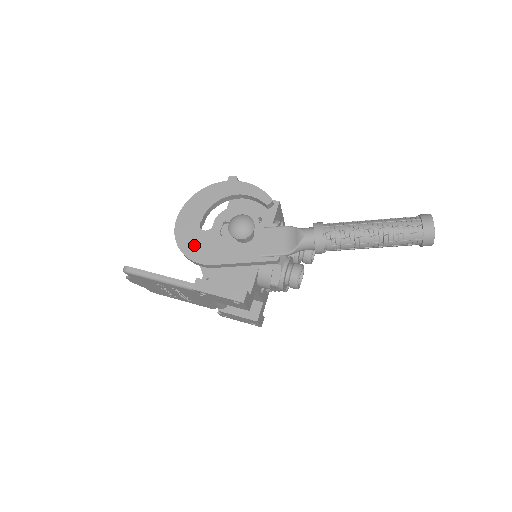
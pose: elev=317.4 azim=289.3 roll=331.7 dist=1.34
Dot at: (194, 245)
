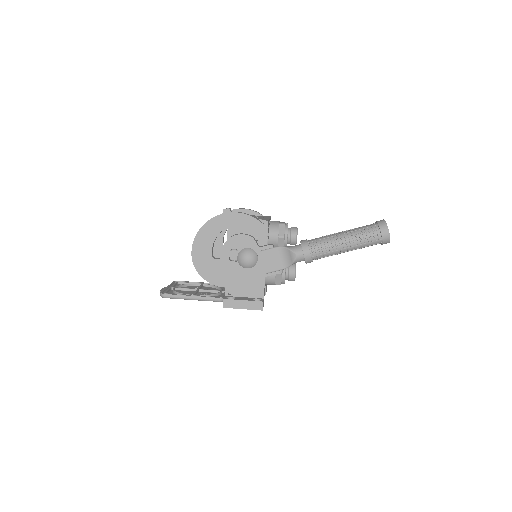
Dot at: (212, 272)
